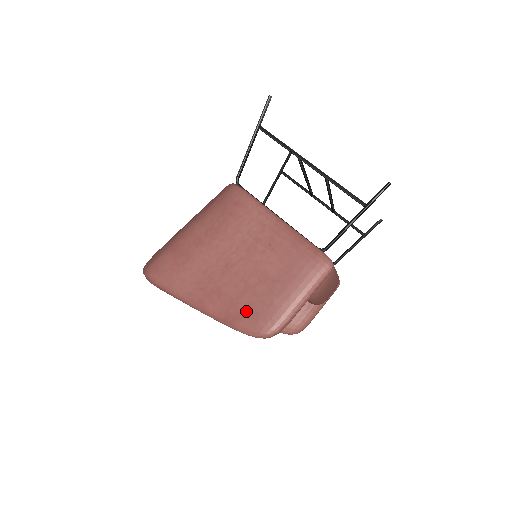
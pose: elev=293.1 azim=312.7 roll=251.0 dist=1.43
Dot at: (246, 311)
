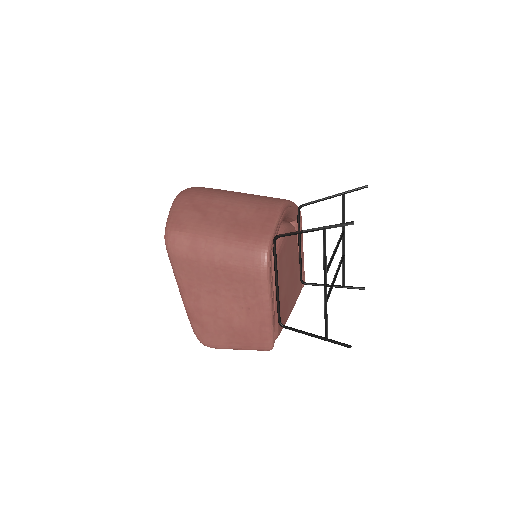
Dot at: (203, 324)
